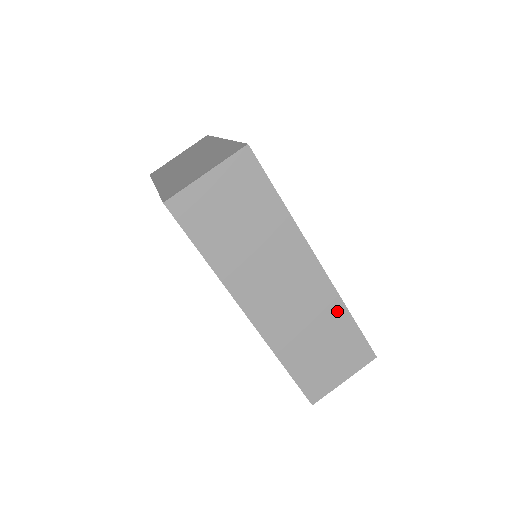
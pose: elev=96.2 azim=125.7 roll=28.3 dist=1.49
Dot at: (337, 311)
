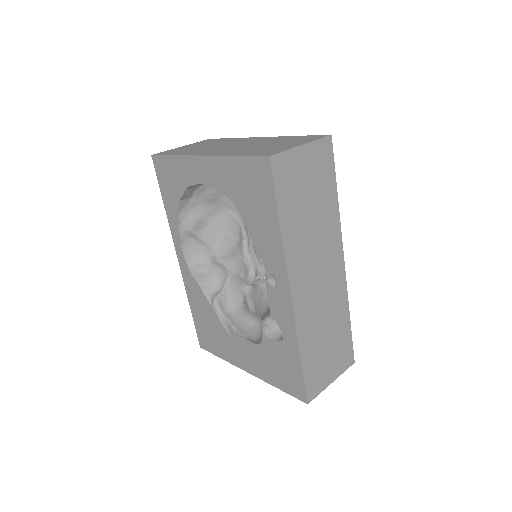
Dot at: (343, 309)
